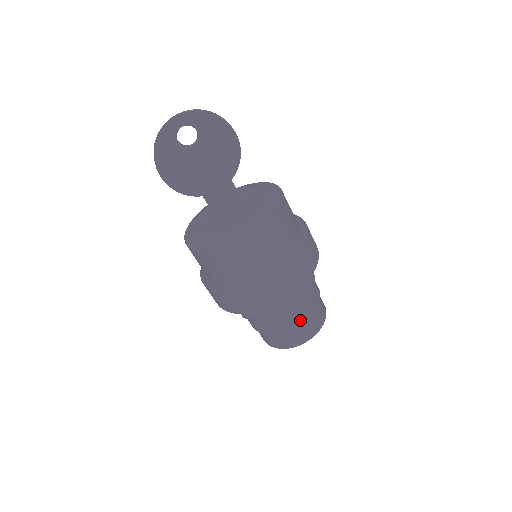
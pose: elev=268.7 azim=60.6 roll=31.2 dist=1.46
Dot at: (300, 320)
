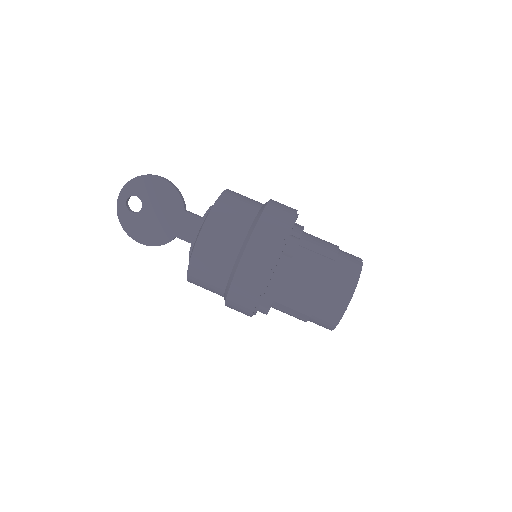
Dot at: (317, 289)
